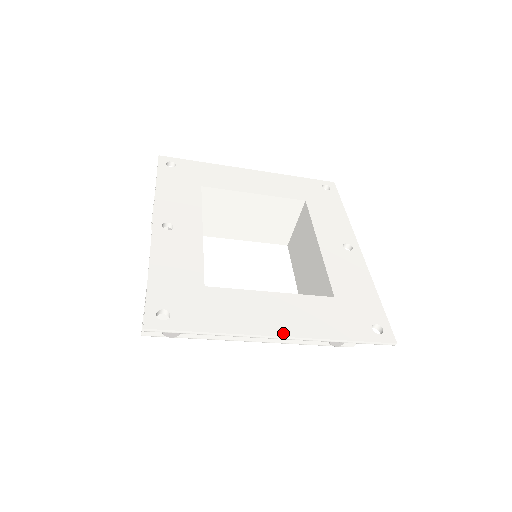
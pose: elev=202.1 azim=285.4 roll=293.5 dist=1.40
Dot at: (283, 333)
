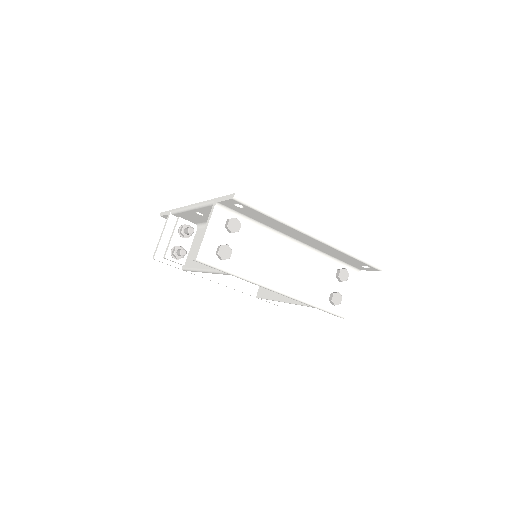
Dot at: (317, 235)
